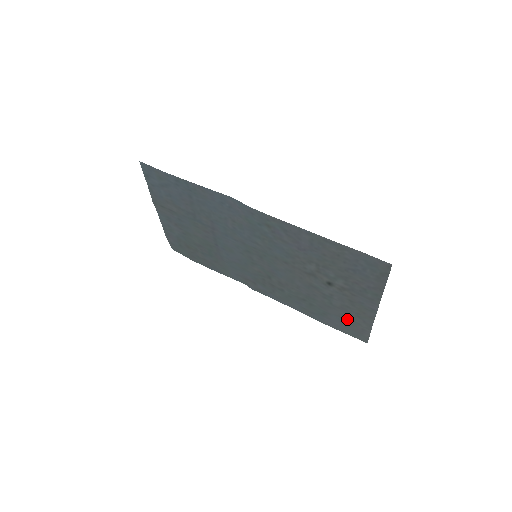
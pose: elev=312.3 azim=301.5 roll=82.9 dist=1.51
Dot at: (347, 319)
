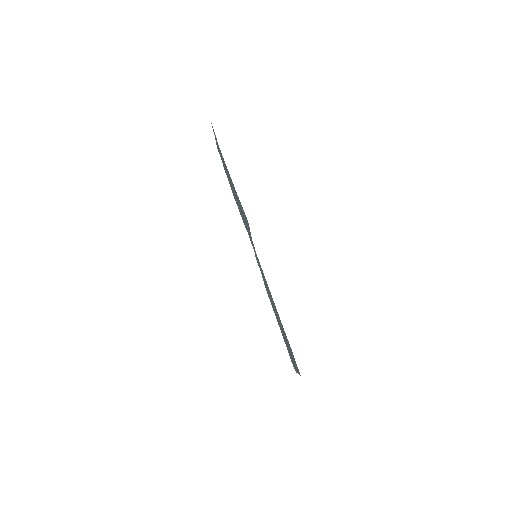
Dot at: occluded
